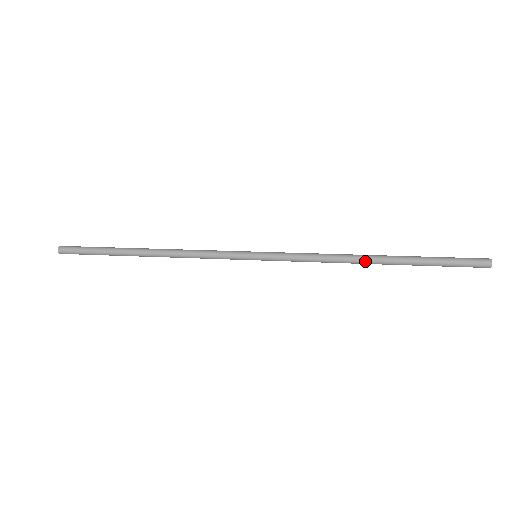
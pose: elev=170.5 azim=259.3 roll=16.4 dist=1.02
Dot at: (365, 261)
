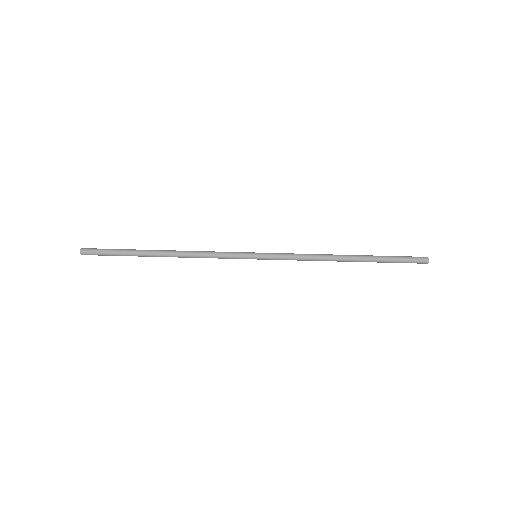
Dot at: (341, 257)
